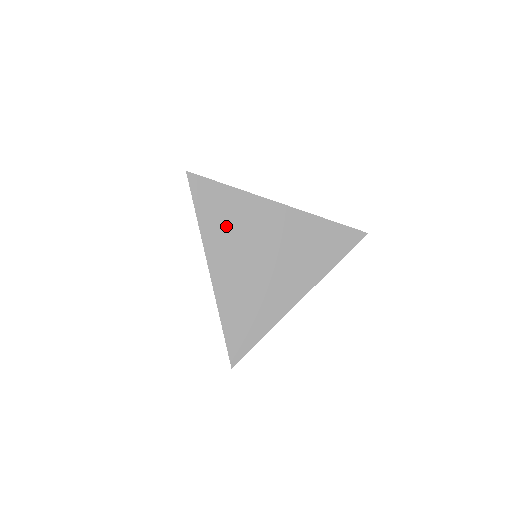
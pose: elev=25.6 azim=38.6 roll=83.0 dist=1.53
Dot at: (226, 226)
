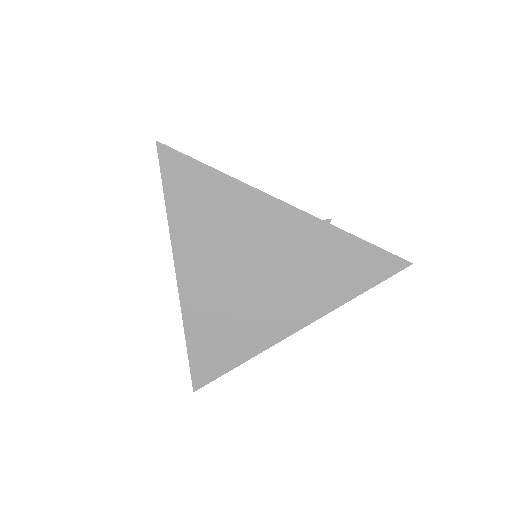
Dot at: (205, 223)
